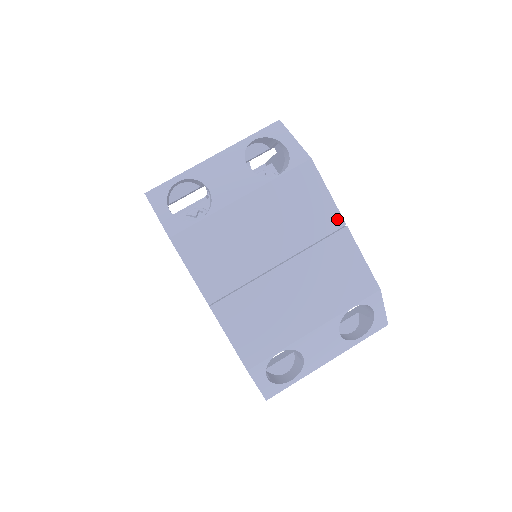
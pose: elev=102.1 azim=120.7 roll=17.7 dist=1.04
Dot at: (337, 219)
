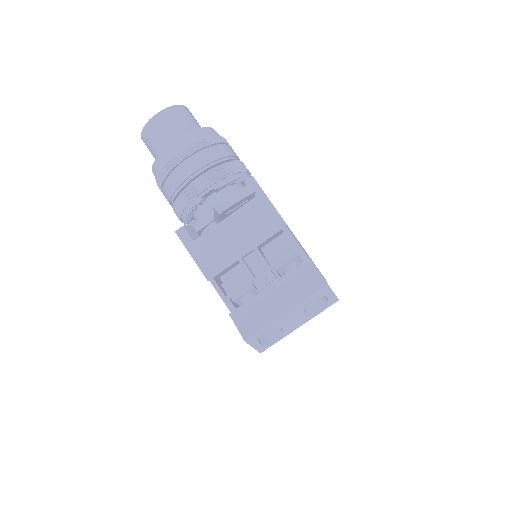
Dot at: occluded
